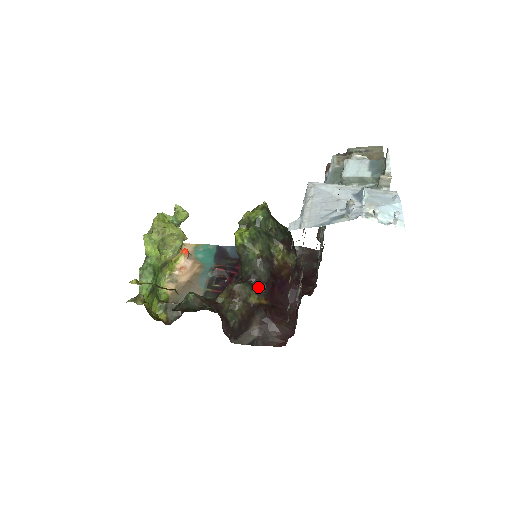
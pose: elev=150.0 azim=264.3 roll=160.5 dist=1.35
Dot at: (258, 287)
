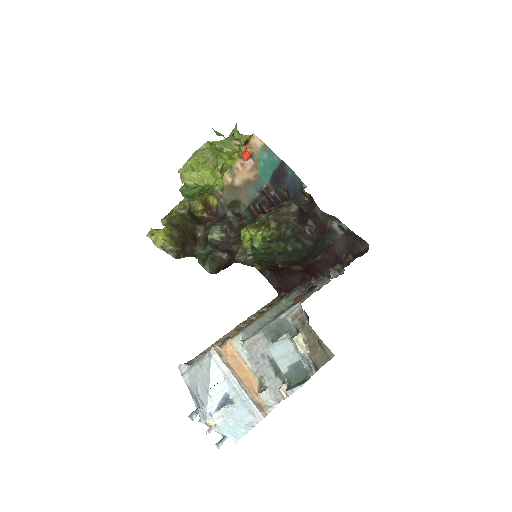
Dot at: occluded
